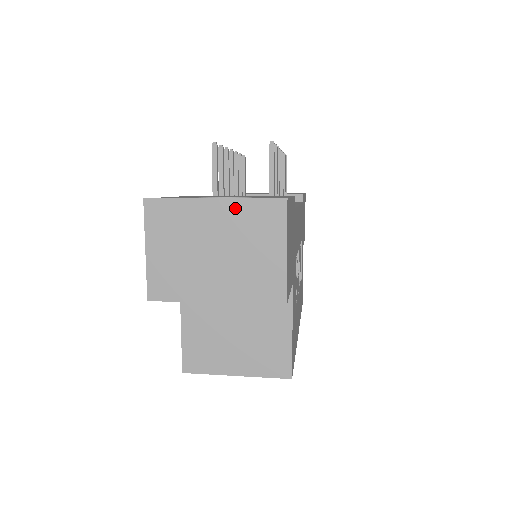
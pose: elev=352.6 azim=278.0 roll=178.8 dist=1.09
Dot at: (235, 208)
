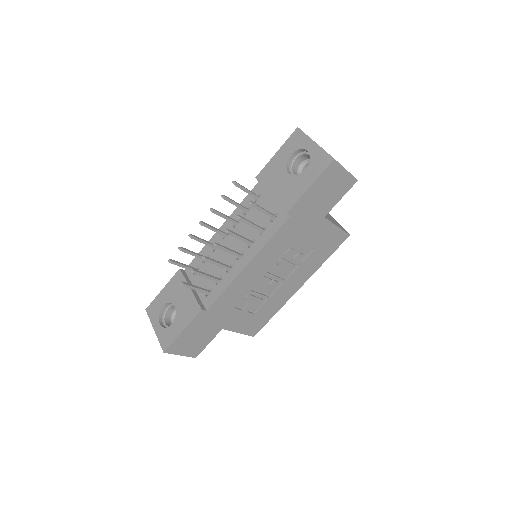
Dot at: occluded
